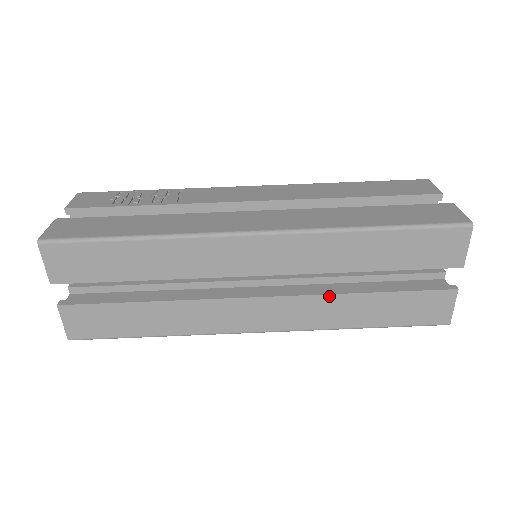
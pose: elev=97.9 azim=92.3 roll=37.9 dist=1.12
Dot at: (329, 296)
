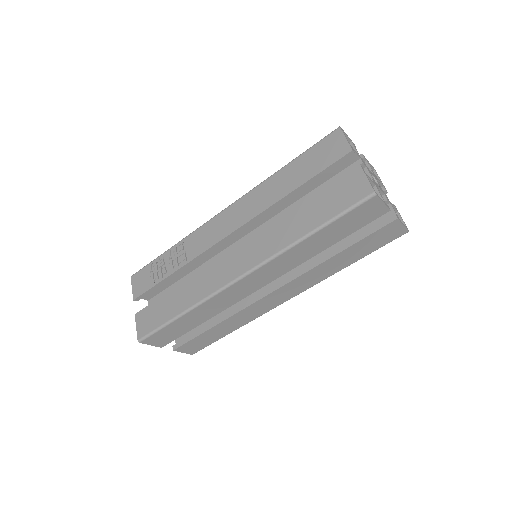
Dot at: (313, 269)
